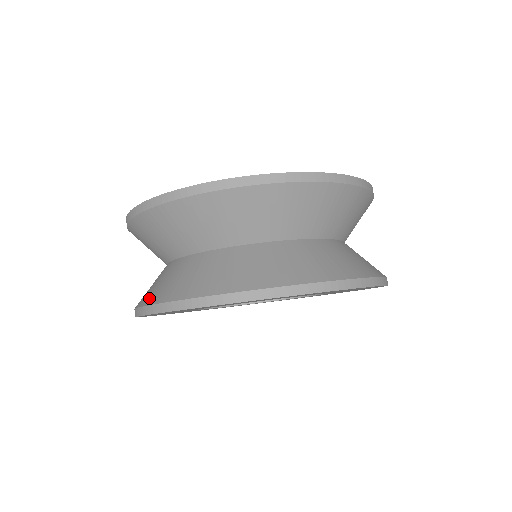
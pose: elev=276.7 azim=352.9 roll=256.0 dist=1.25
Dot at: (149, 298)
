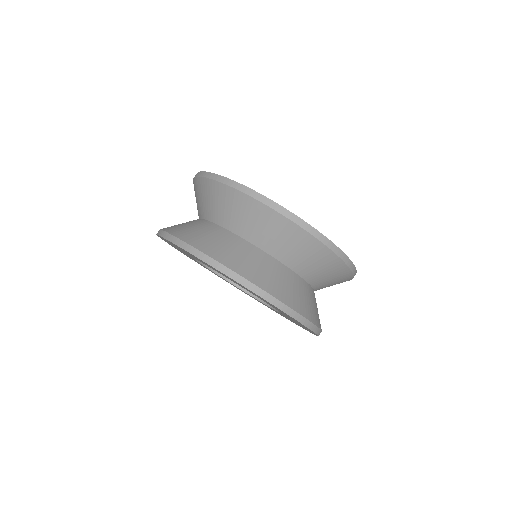
Dot at: occluded
